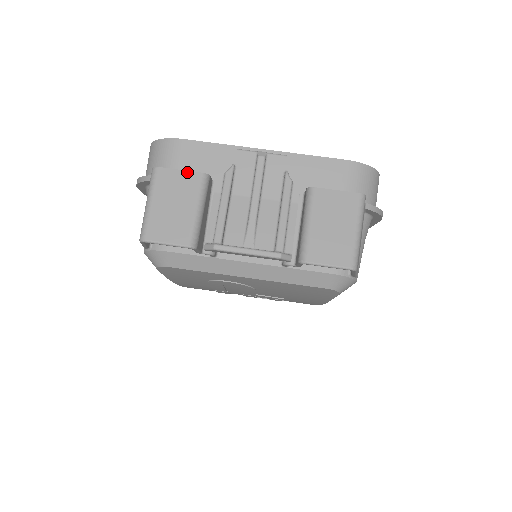
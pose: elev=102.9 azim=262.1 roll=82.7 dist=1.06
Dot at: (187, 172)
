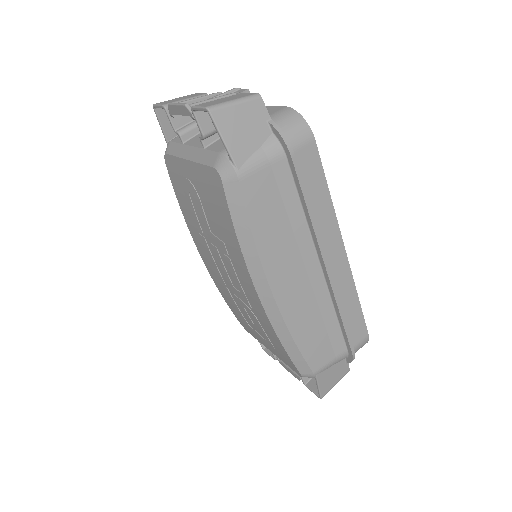
Dot at: (202, 93)
